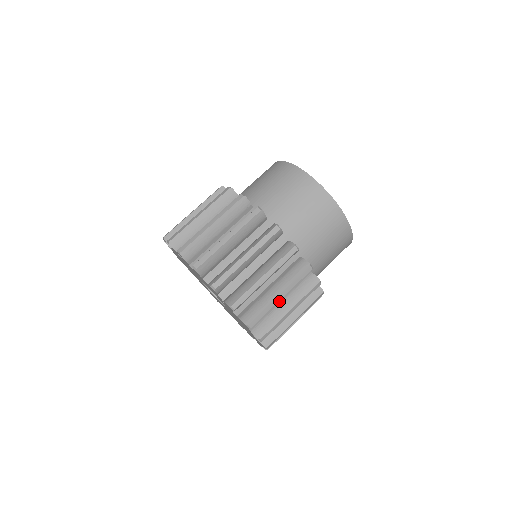
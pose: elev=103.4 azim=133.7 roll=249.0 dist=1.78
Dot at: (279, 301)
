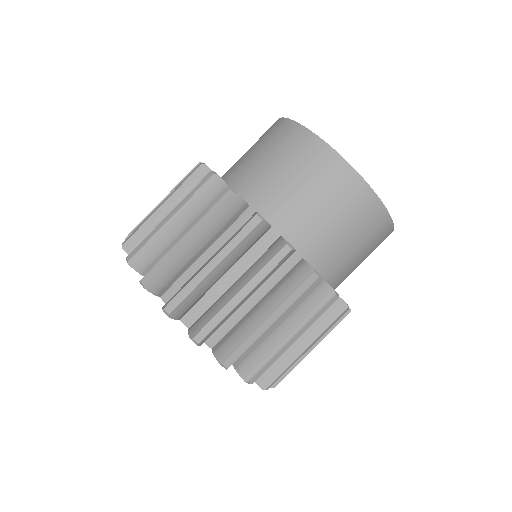
Dot at: occluded
